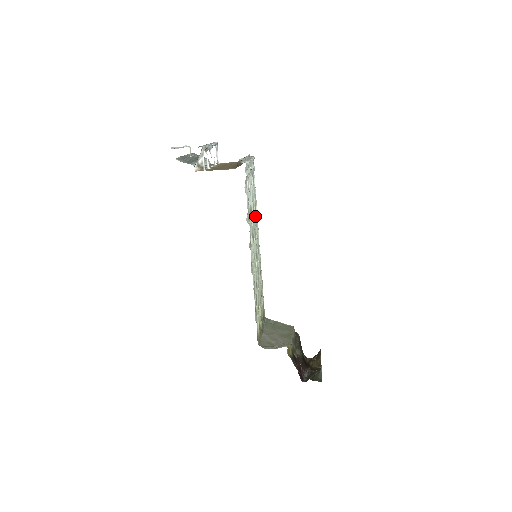
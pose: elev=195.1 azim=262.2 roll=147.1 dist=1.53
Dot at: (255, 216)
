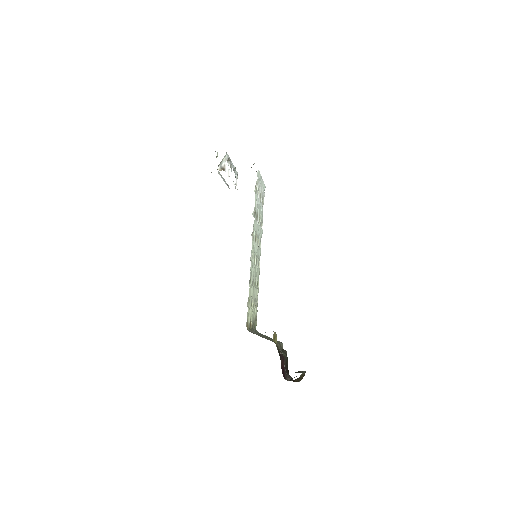
Dot at: occluded
